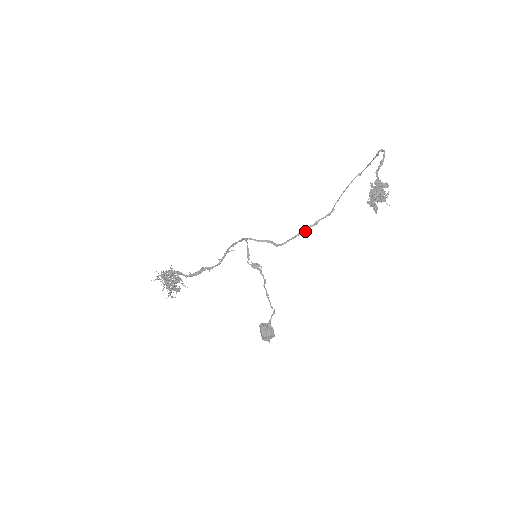
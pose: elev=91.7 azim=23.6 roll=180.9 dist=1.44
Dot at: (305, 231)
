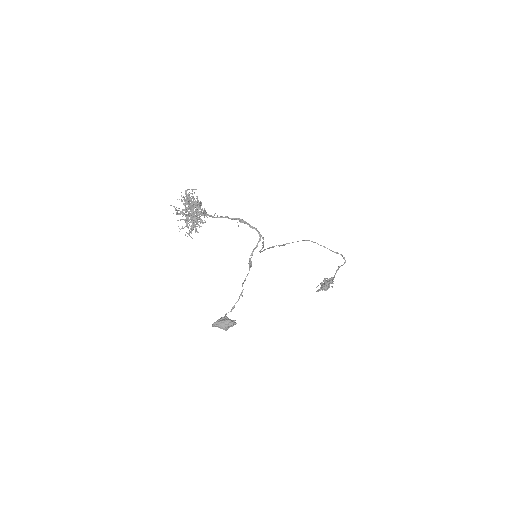
Dot at: (269, 248)
